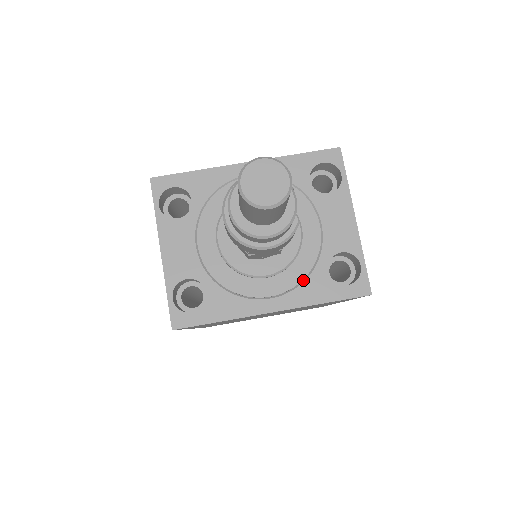
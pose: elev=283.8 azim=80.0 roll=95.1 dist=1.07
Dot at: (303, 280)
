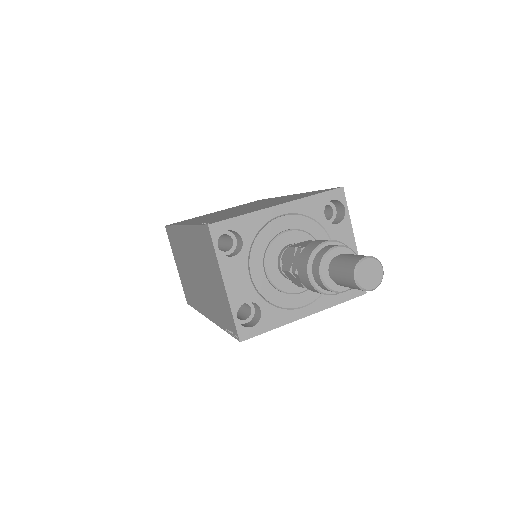
Dot at: occluded
